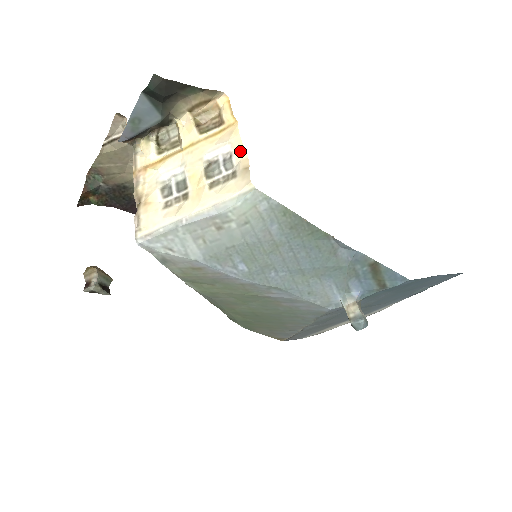
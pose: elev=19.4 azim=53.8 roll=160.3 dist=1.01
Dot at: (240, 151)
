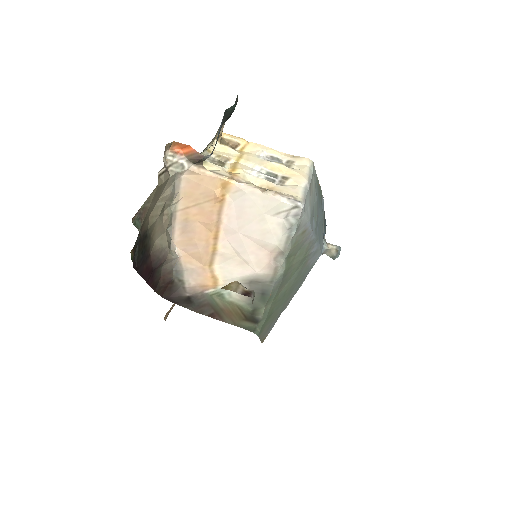
Dot at: (277, 152)
